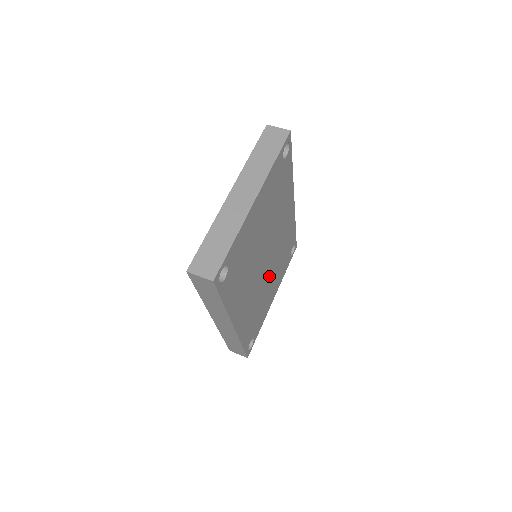
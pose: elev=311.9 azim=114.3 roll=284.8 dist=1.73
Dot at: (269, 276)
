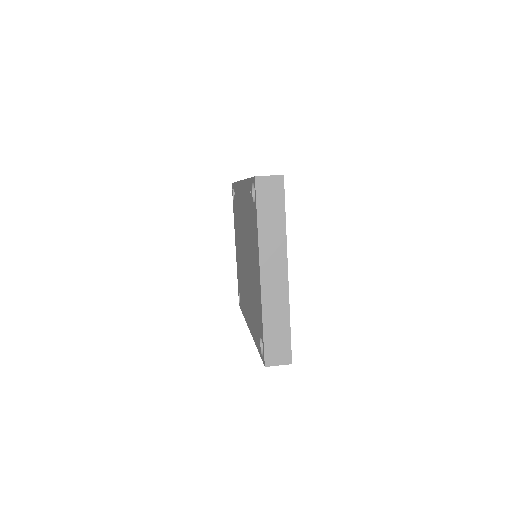
Dot at: occluded
